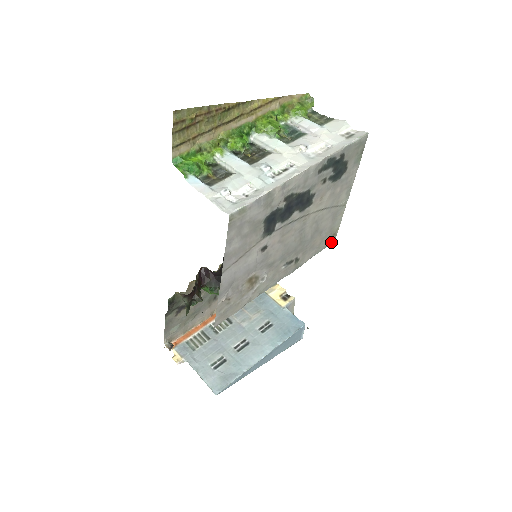
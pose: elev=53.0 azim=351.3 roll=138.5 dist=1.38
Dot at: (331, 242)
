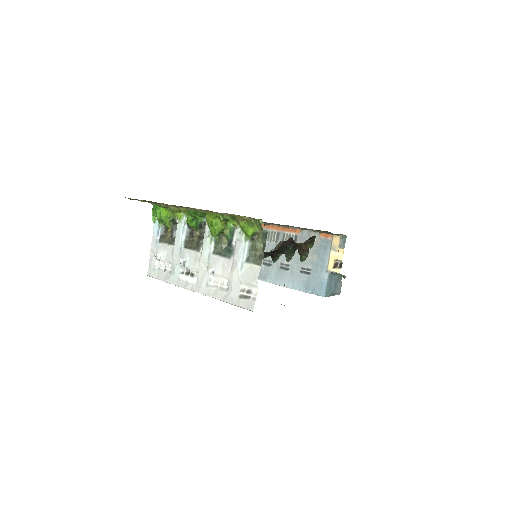
Dot at: occluded
